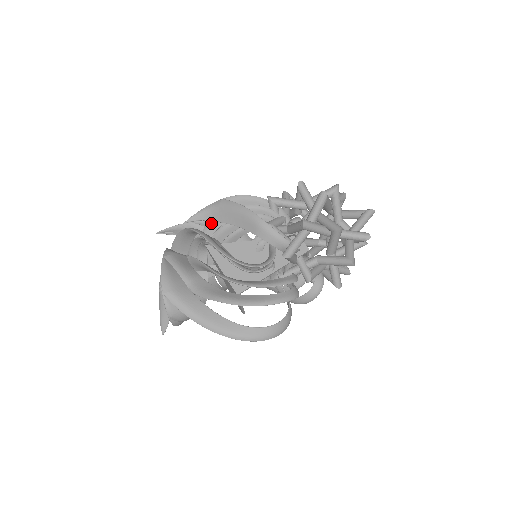
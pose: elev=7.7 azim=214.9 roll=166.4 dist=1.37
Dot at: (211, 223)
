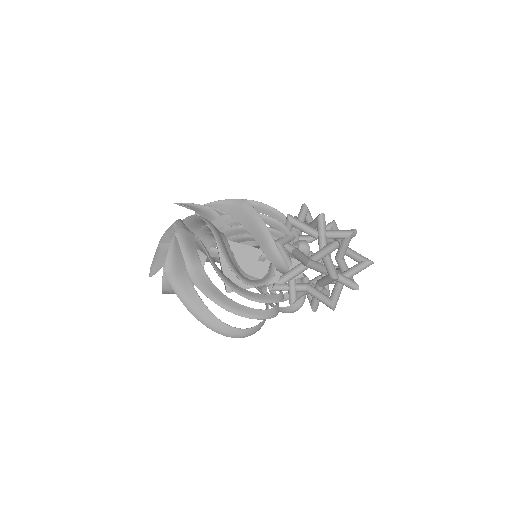
Dot at: (228, 216)
